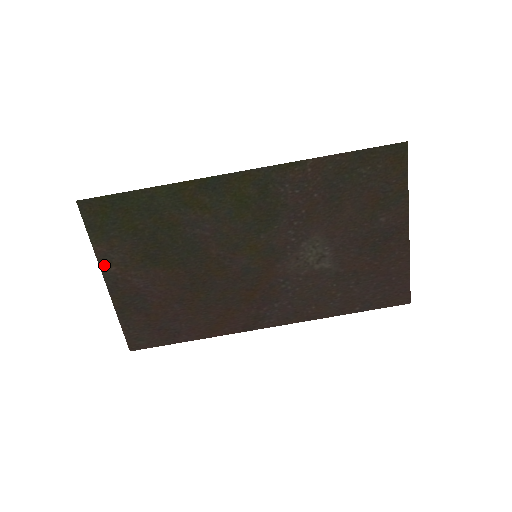
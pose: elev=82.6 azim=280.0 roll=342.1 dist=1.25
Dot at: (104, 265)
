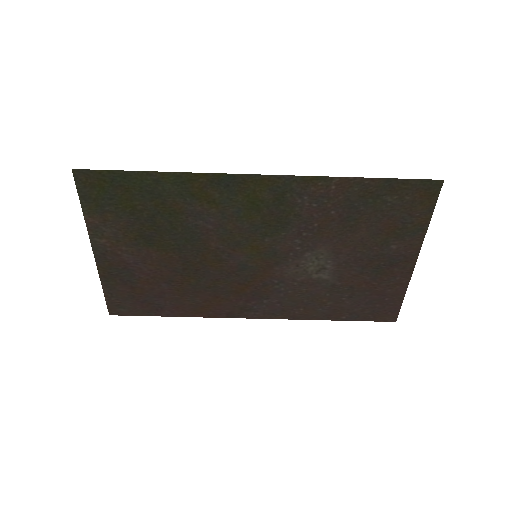
Dot at: (94, 236)
